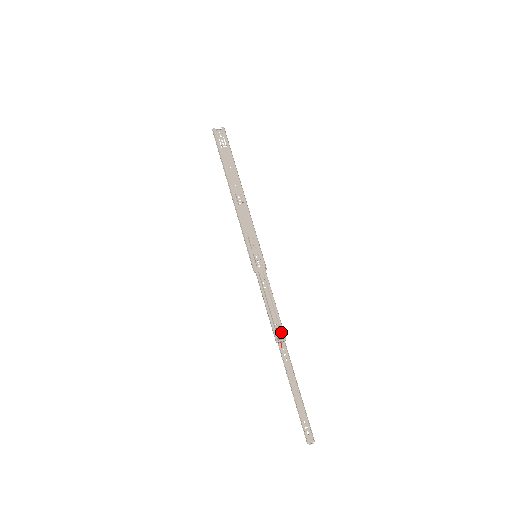
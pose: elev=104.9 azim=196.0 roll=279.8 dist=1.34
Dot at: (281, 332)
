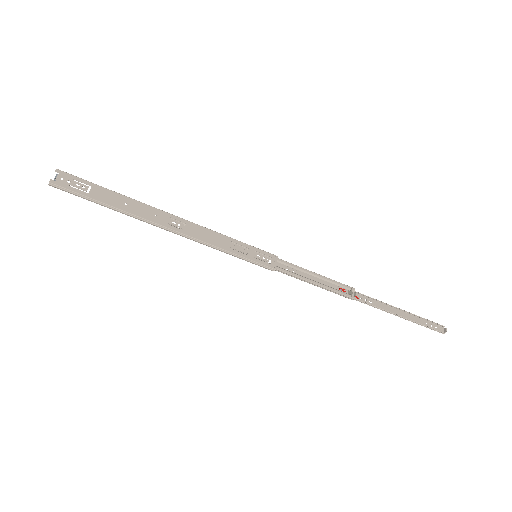
Dot at: (346, 288)
